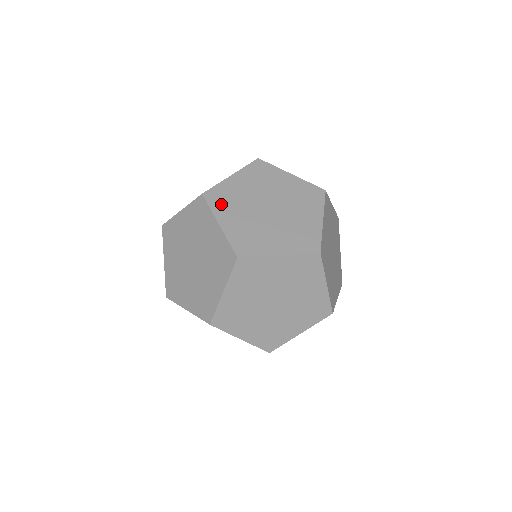
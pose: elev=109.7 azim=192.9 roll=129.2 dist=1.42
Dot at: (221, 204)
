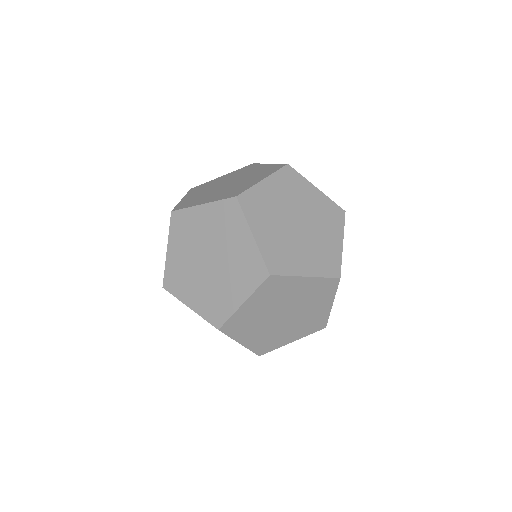
Dot at: (191, 203)
